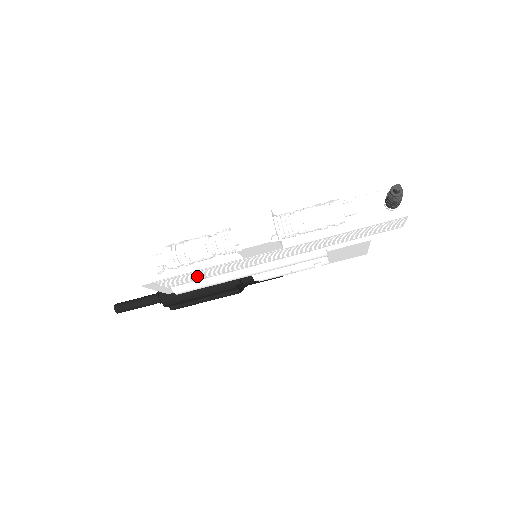
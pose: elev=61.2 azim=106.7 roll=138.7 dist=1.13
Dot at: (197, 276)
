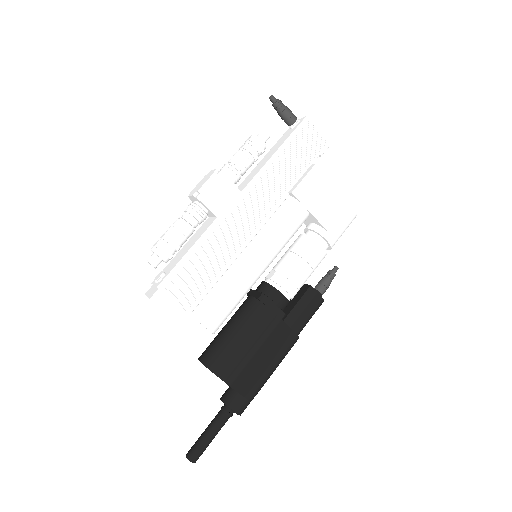
Dot at: (200, 273)
